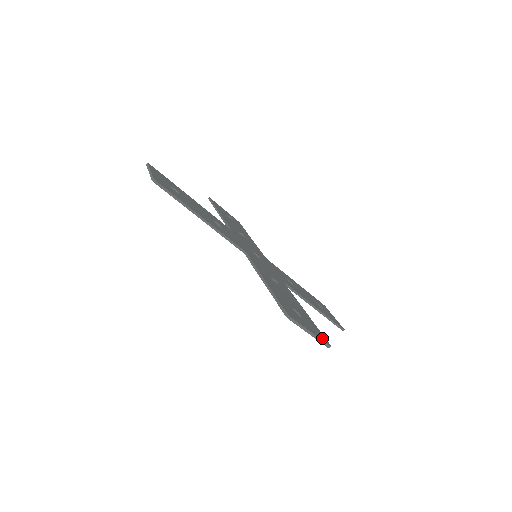
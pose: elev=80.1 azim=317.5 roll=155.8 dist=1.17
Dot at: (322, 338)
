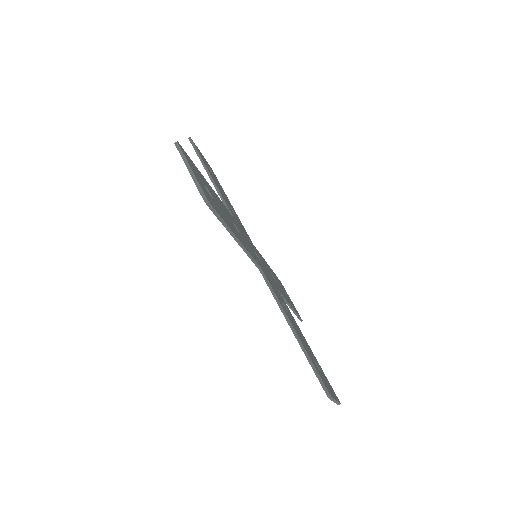
Dot at: occluded
